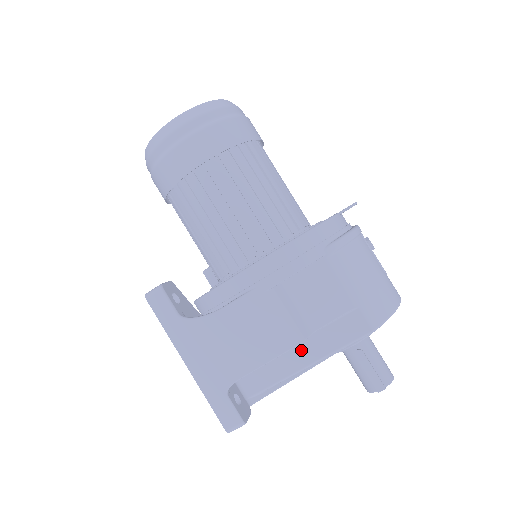
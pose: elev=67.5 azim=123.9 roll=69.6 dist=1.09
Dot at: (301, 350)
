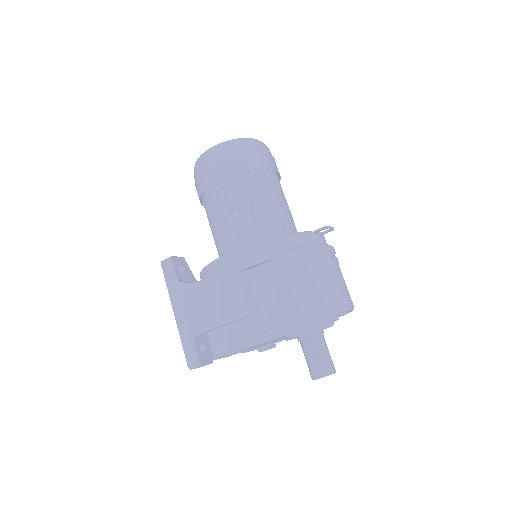
Dot at: (253, 325)
